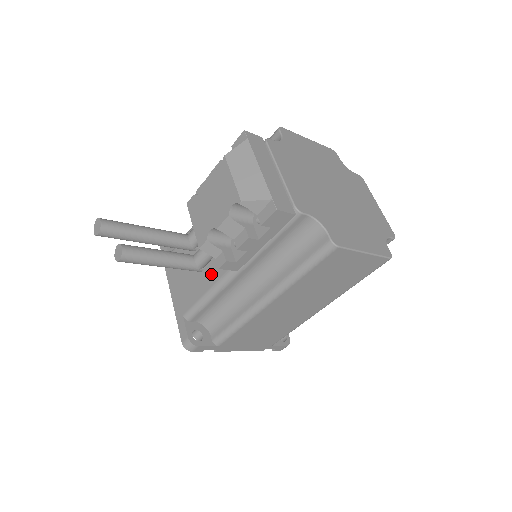
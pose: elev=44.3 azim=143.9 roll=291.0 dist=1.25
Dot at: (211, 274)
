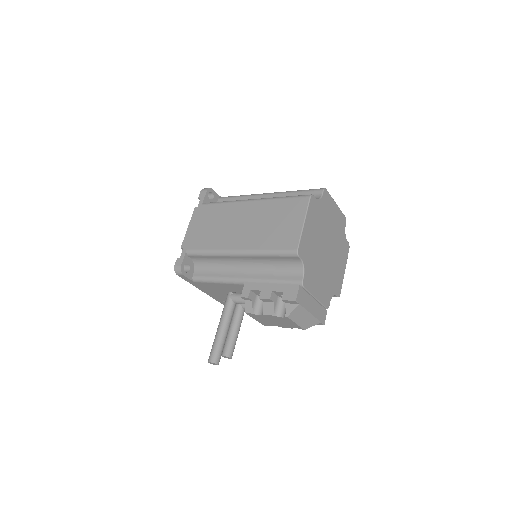
Dot at: occluded
